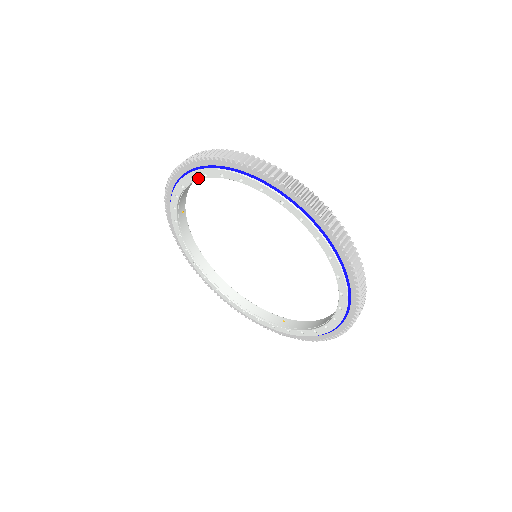
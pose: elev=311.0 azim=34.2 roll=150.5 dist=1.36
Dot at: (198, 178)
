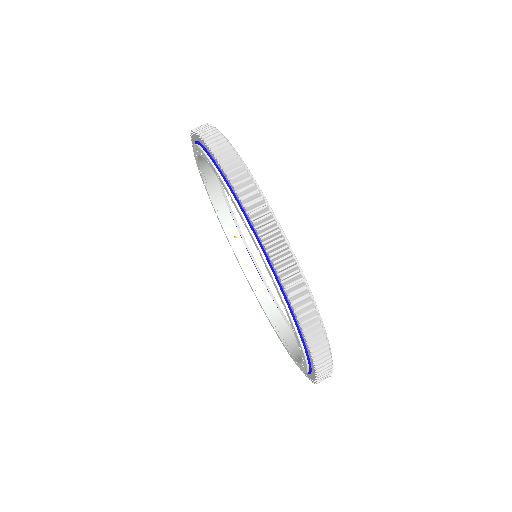
Dot at: (265, 264)
